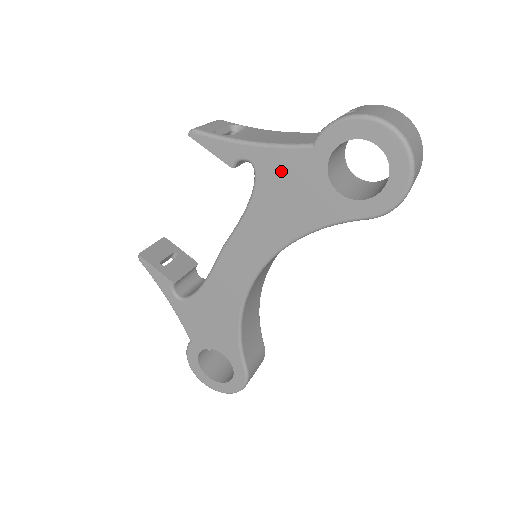
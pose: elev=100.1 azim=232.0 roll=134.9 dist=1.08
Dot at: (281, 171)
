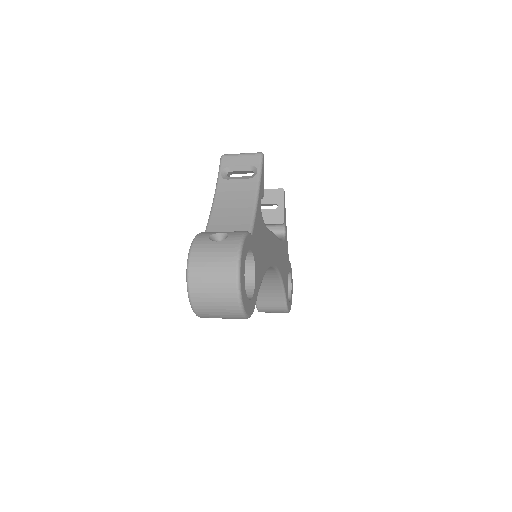
Dot at: occluded
